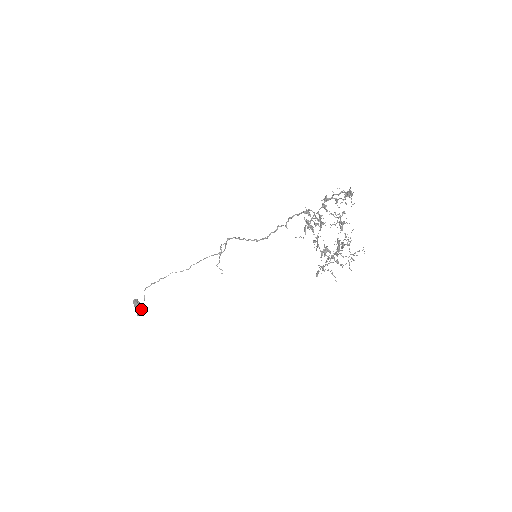
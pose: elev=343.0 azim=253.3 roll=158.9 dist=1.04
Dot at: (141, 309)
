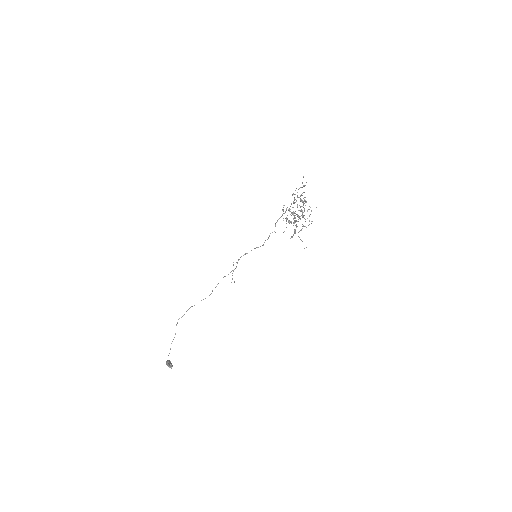
Dot at: (171, 364)
